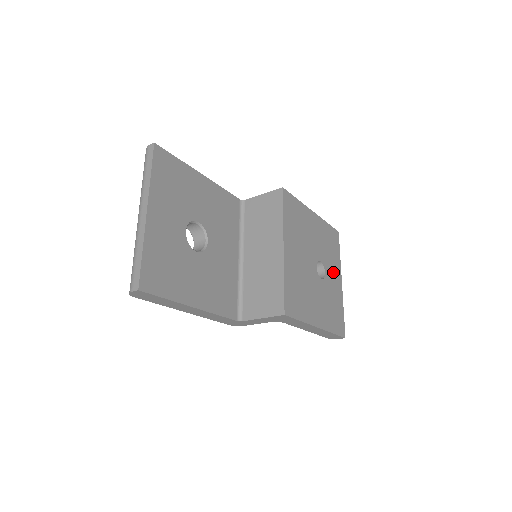
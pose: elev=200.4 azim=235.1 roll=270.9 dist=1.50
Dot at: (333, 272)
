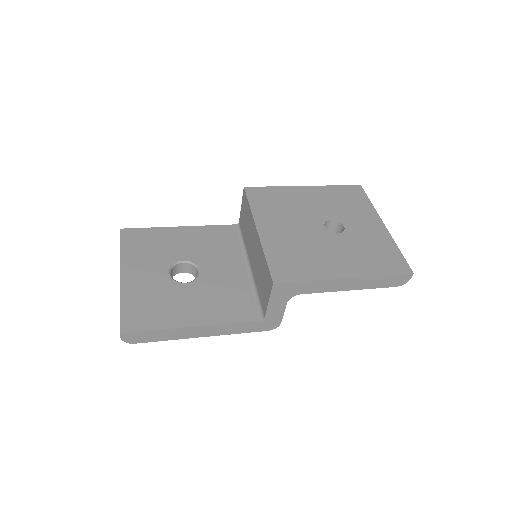
Dot at: (362, 221)
